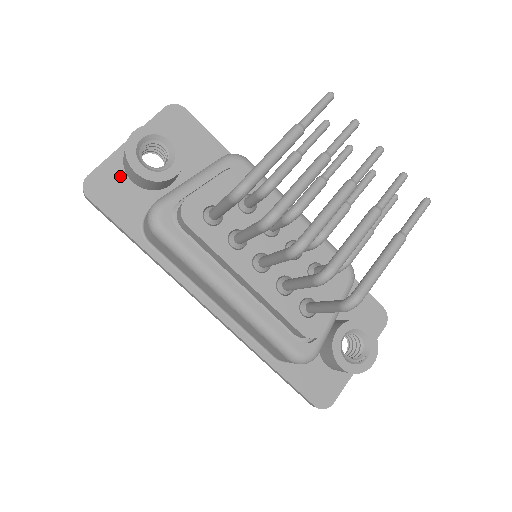
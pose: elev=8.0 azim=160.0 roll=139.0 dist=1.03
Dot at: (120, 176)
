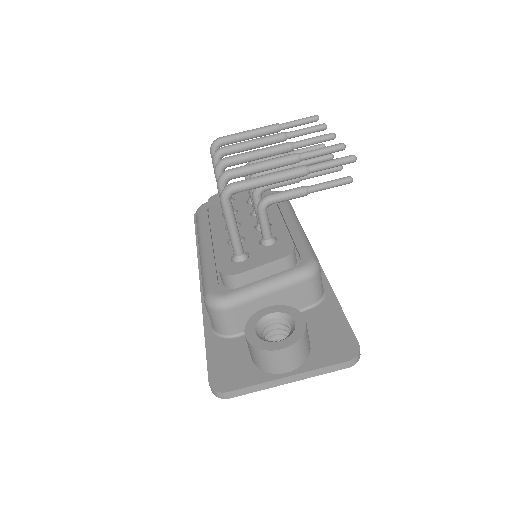
Dot at: occluded
